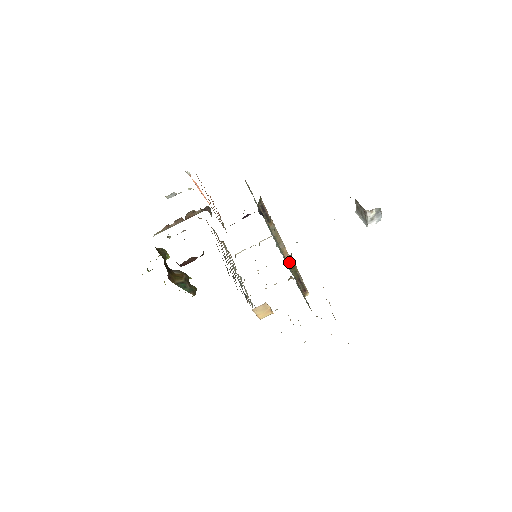
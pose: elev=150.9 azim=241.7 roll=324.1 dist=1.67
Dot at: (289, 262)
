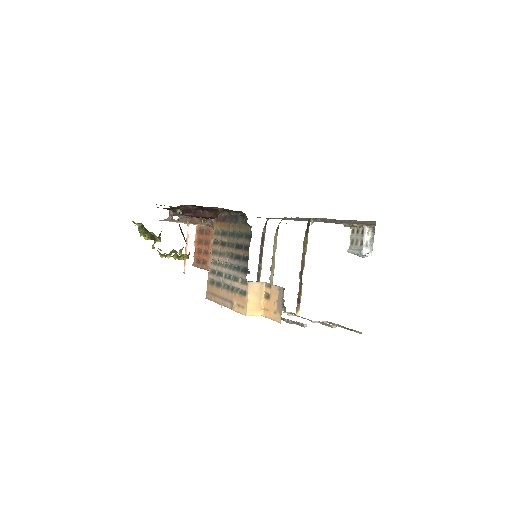
Dot at: (307, 227)
